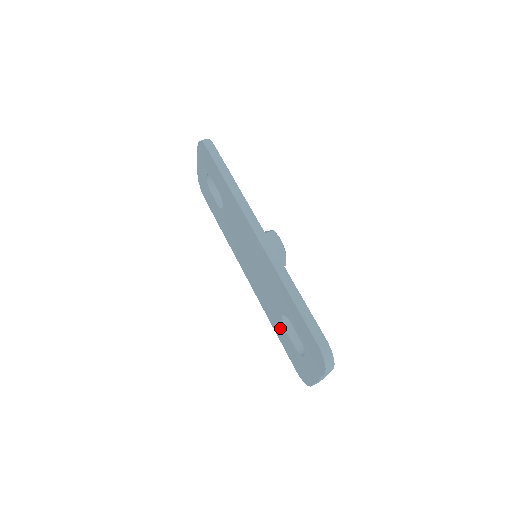
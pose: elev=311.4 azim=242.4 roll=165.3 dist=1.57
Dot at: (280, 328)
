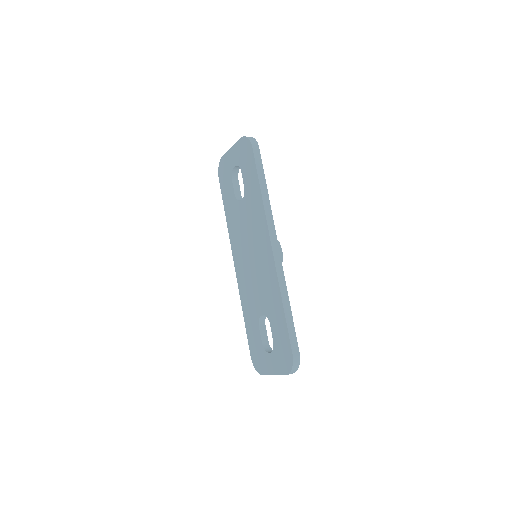
Dot at: (253, 321)
